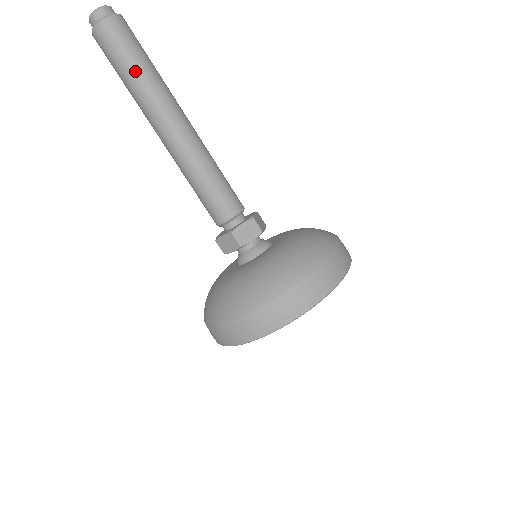
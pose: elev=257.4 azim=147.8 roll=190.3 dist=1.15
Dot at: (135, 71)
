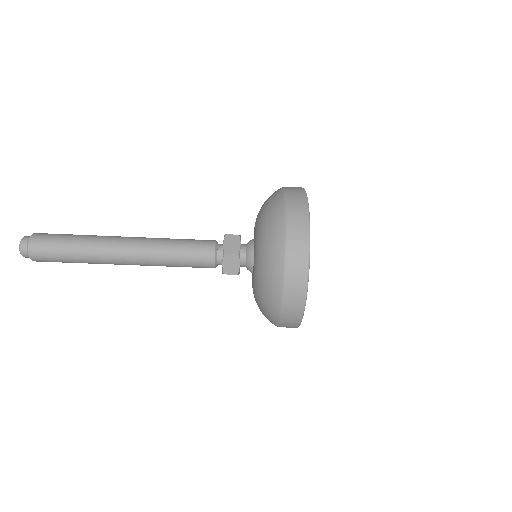
Dot at: (73, 245)
